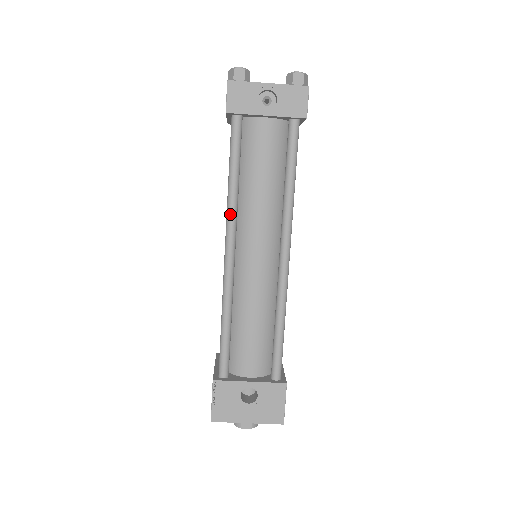
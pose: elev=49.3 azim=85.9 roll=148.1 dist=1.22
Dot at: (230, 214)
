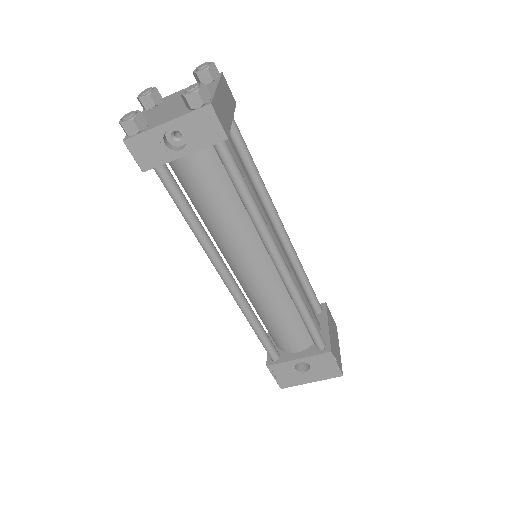
Dot at: (206, 251)
